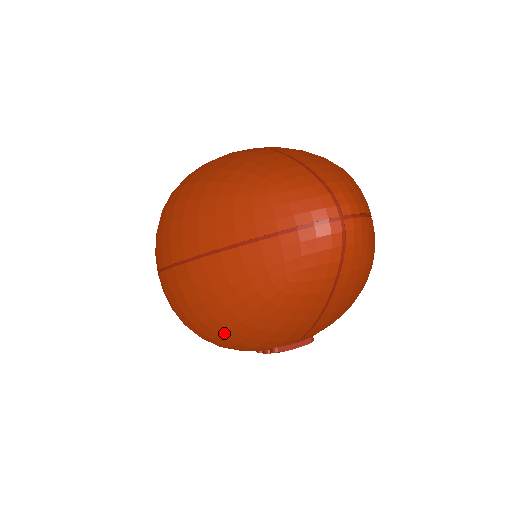
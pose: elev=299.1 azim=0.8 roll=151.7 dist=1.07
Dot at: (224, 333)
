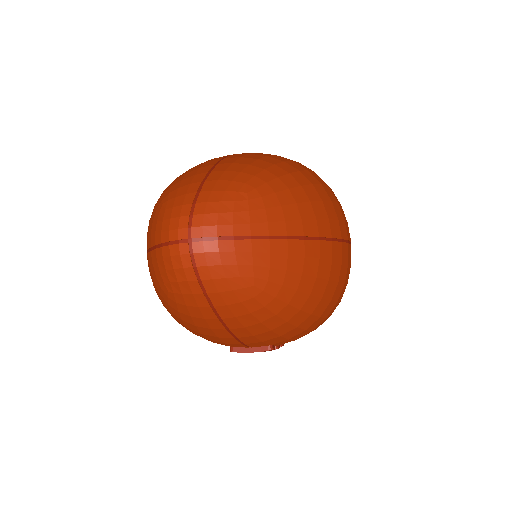
Dot at: occluded
